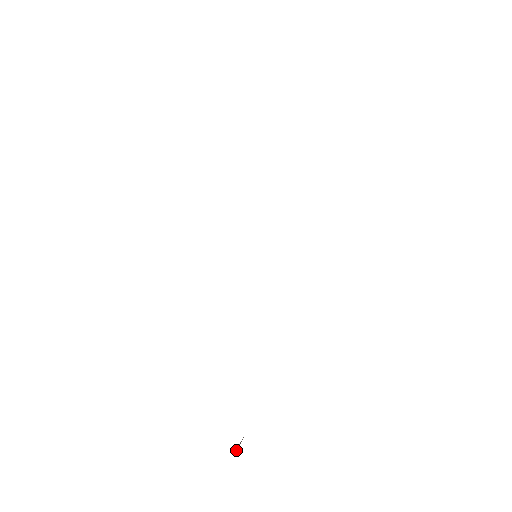
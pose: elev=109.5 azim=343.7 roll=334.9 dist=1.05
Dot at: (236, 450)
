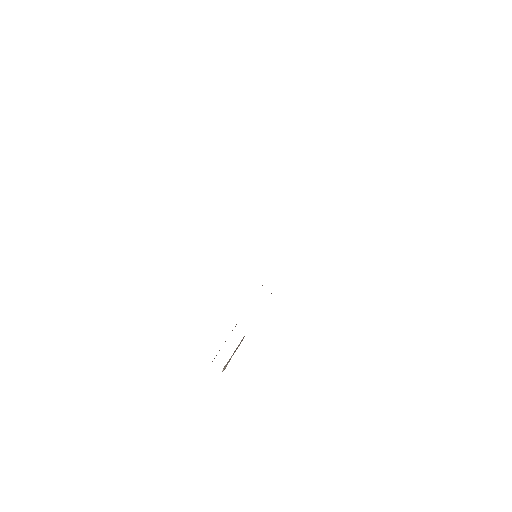
Dot at: (225, 368)
